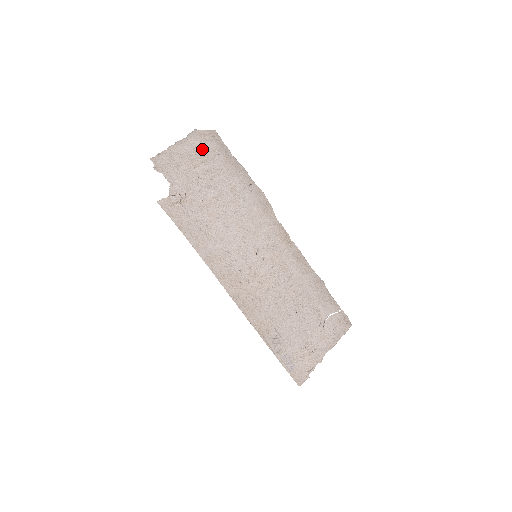
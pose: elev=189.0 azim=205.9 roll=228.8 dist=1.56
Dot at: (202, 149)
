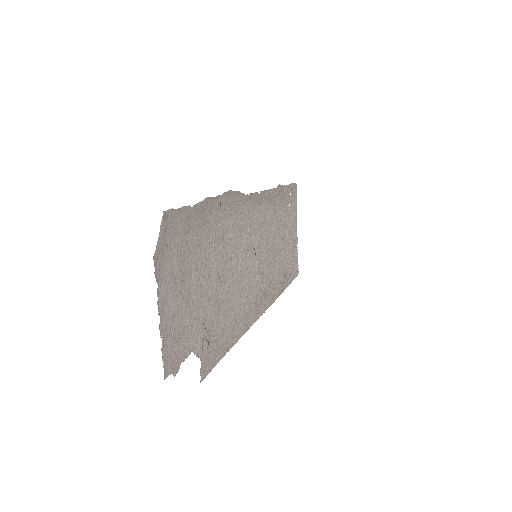
Dot at: (176, 262)
